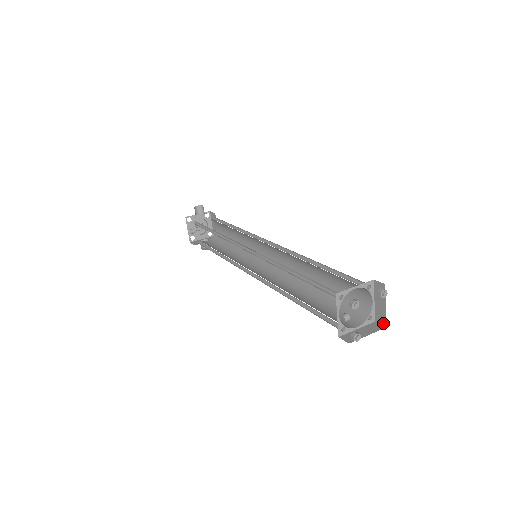
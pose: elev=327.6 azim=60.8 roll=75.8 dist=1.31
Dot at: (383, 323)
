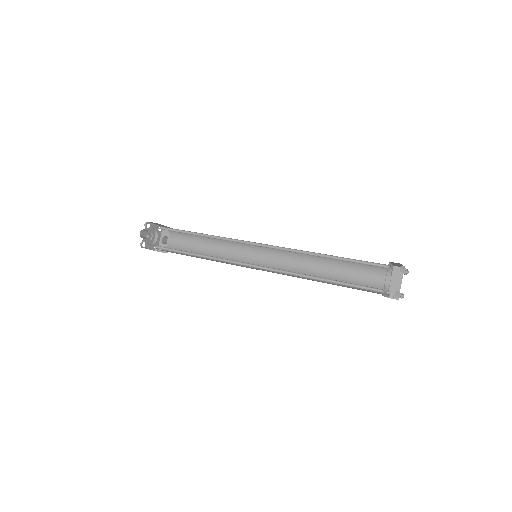
Dot at: (406, 273)
